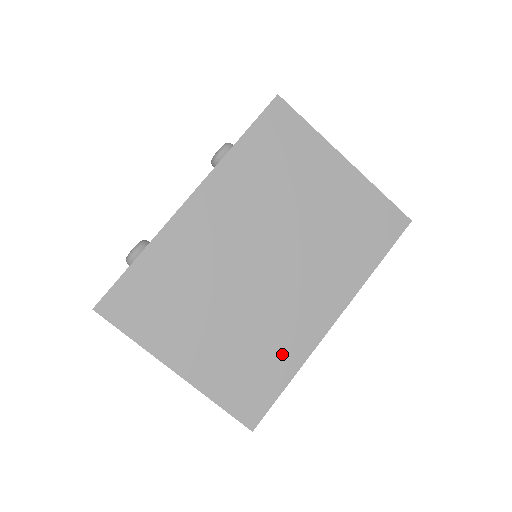
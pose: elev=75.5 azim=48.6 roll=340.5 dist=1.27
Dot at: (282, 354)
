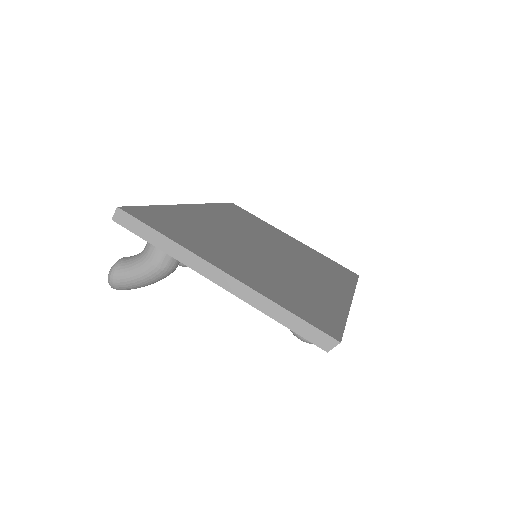
Dot at: (323, 300)
